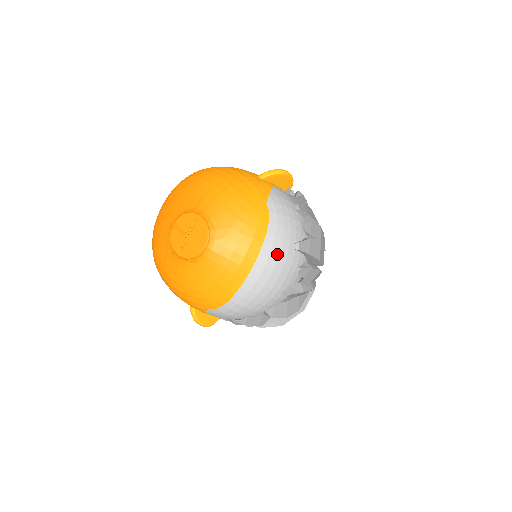
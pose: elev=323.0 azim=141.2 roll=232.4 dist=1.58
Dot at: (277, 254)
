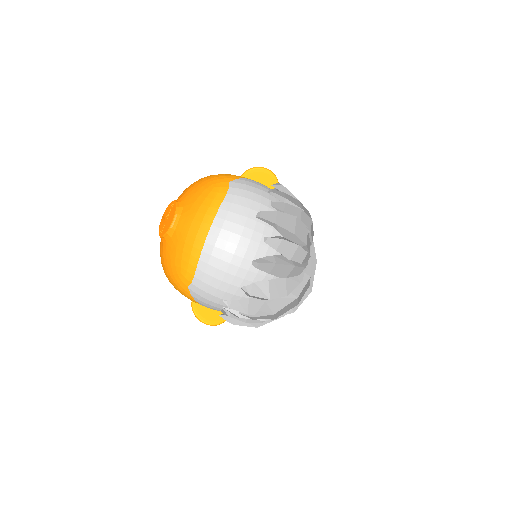
Dot at: (234, 219)
